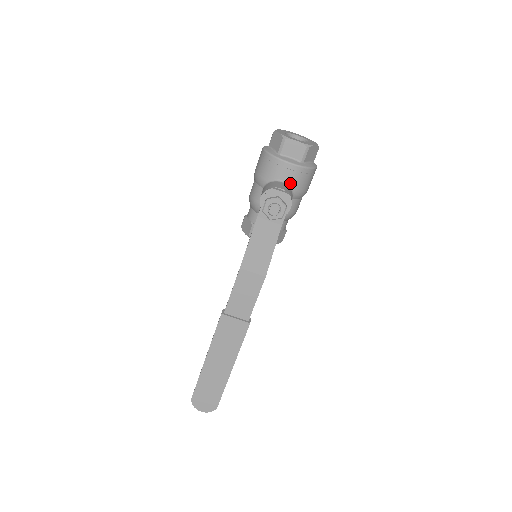
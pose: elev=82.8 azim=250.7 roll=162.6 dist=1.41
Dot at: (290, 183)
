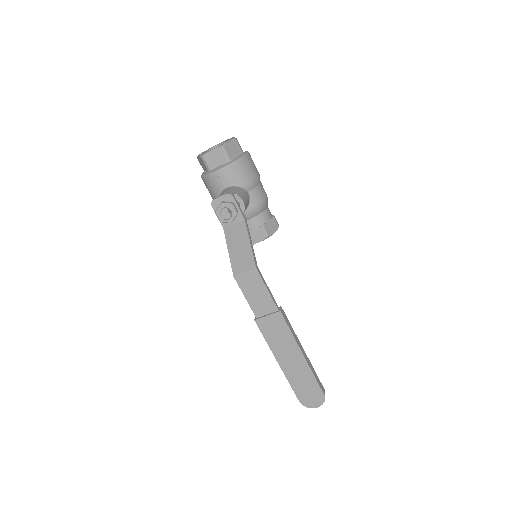
Dot at: (234, 183)
